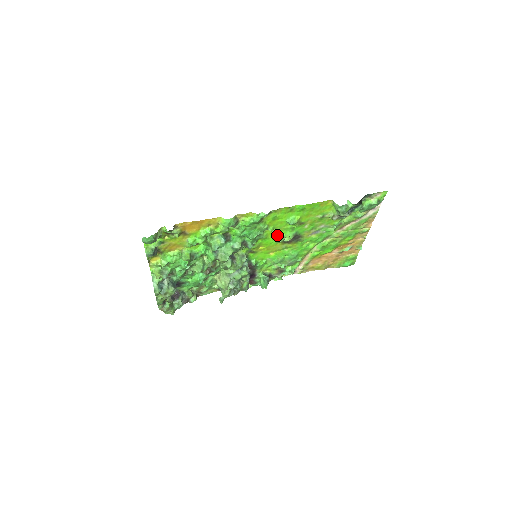
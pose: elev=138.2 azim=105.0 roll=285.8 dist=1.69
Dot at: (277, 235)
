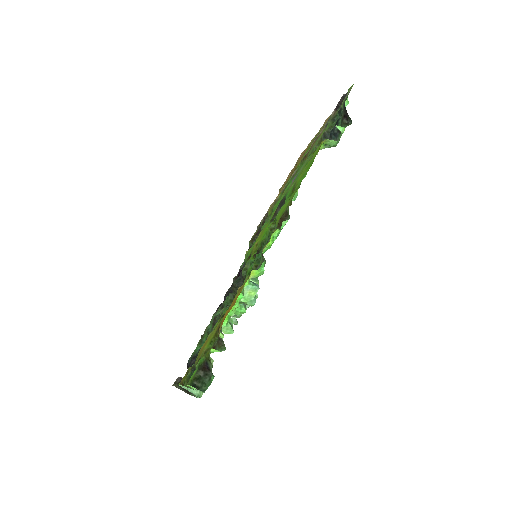
Dot at: (274, 219)
